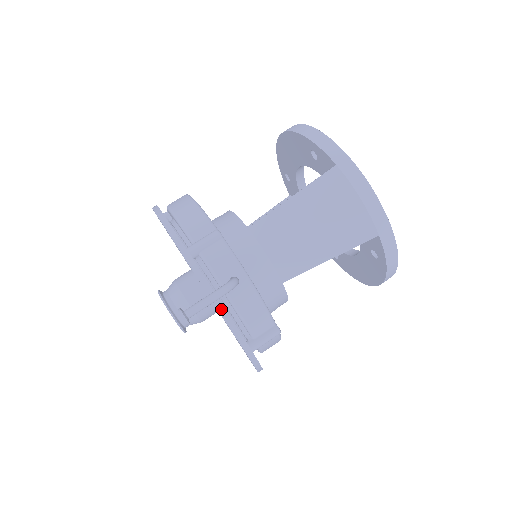
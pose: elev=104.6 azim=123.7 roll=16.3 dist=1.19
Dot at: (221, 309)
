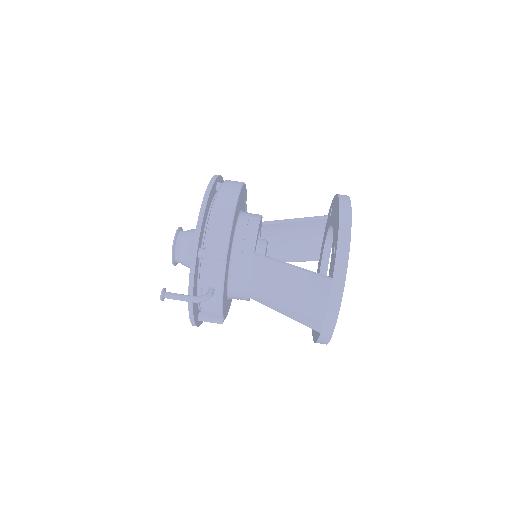
Dot at: occluded
